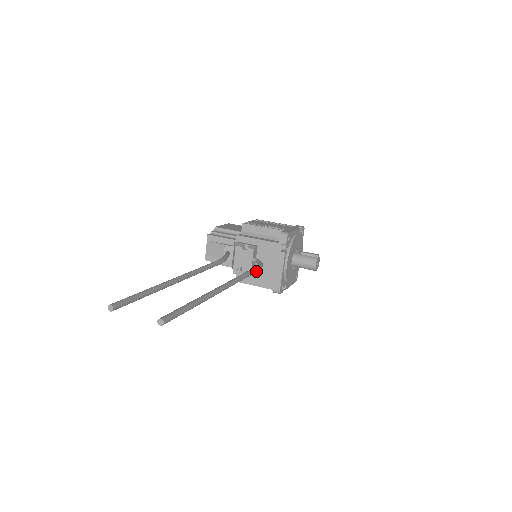
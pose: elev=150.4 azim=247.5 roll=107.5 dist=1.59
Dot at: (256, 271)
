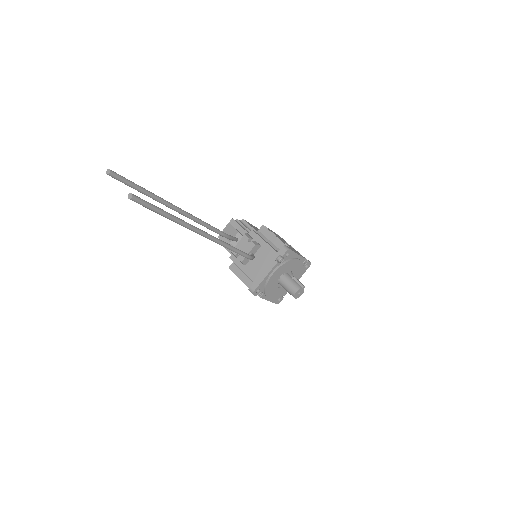
Dot at: (242, 254)
